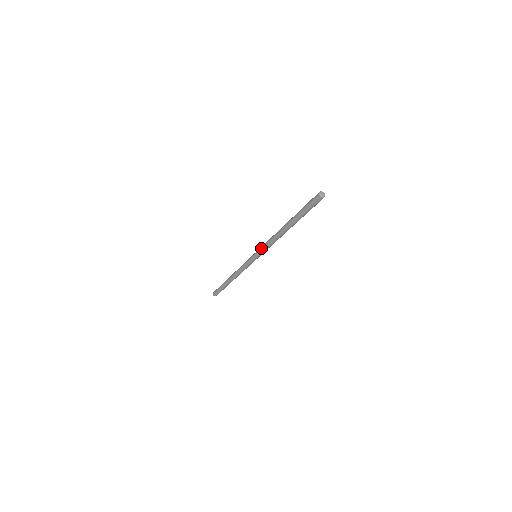
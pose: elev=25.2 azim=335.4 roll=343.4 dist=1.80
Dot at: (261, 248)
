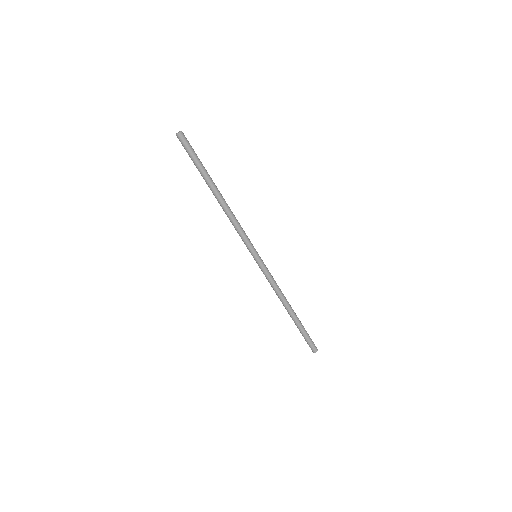
Dot at: (243, 241)
